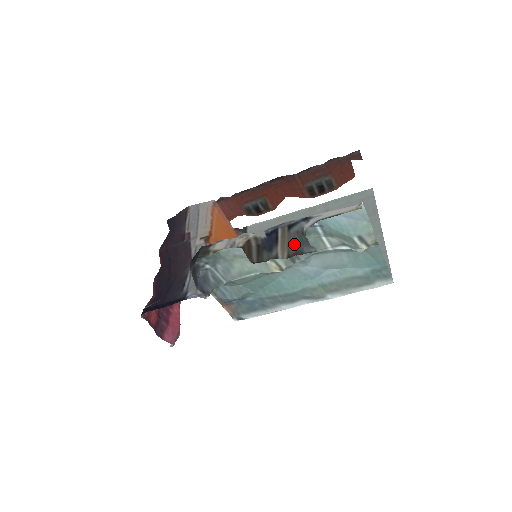
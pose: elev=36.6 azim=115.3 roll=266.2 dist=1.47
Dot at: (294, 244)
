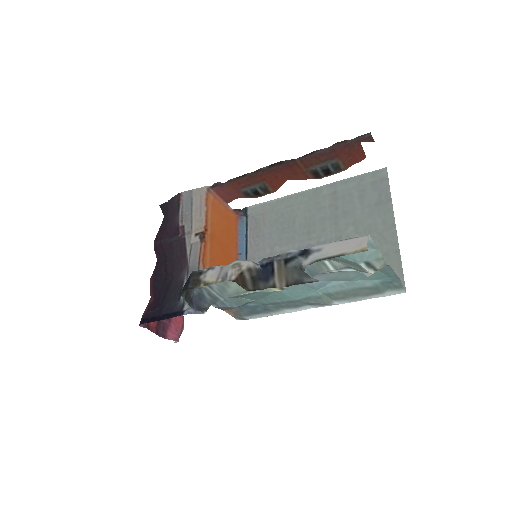
Dot at: (292, 275)
